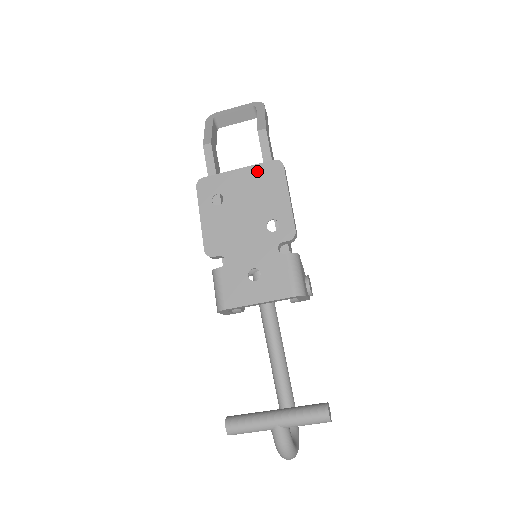
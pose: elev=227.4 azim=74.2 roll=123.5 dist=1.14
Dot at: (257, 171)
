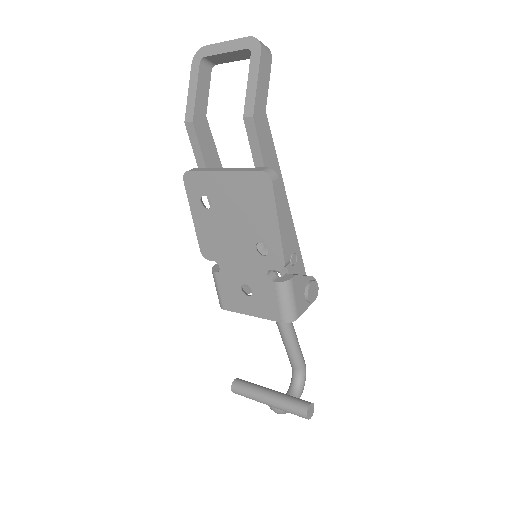
Dot at: (243, 180)
